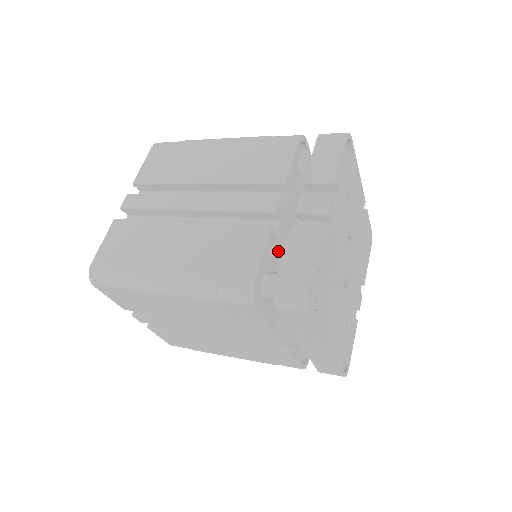
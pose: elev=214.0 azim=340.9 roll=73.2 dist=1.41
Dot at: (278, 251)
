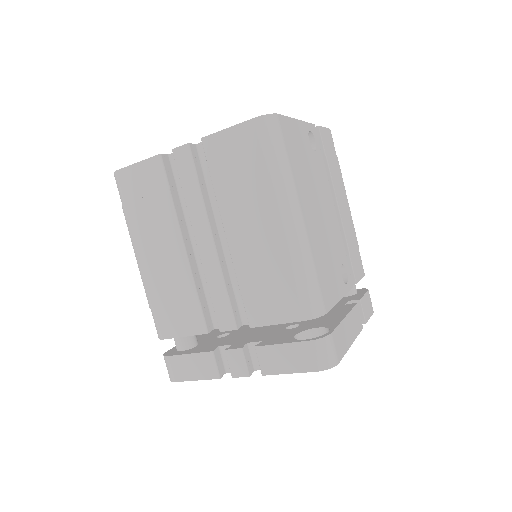
Dot at: occluded
